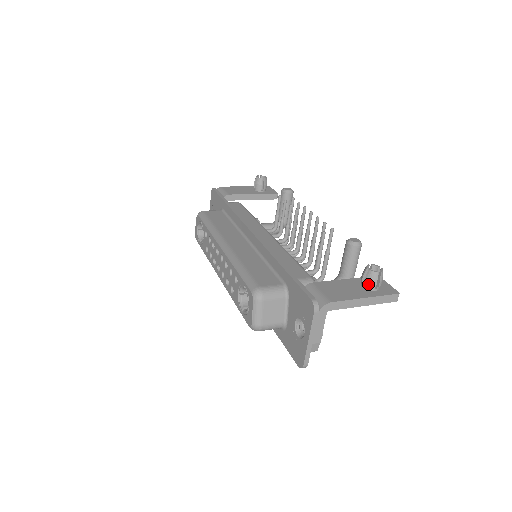
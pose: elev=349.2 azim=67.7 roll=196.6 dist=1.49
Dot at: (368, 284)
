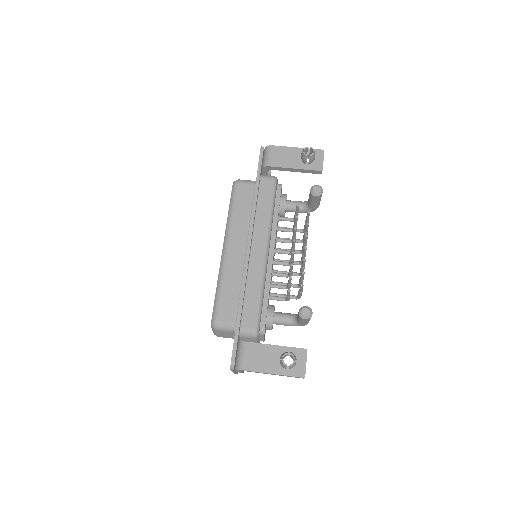
Dot at: (281, 365)
